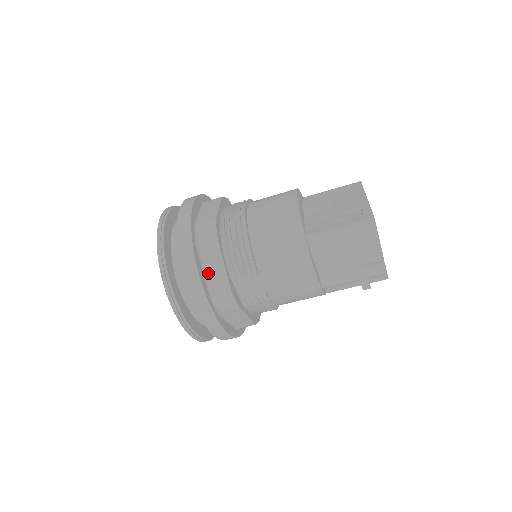
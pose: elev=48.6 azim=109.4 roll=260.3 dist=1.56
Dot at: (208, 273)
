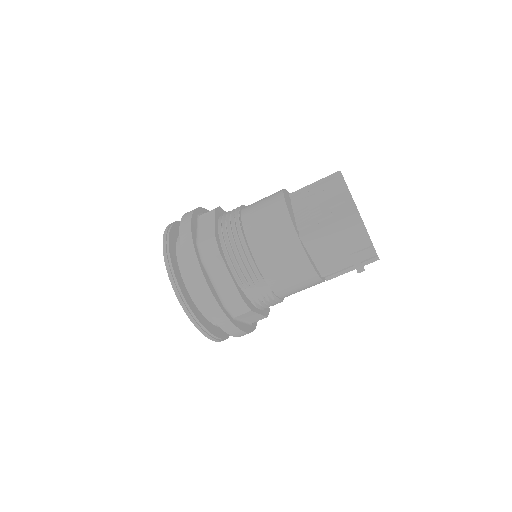
Dot at: (218, 286)
